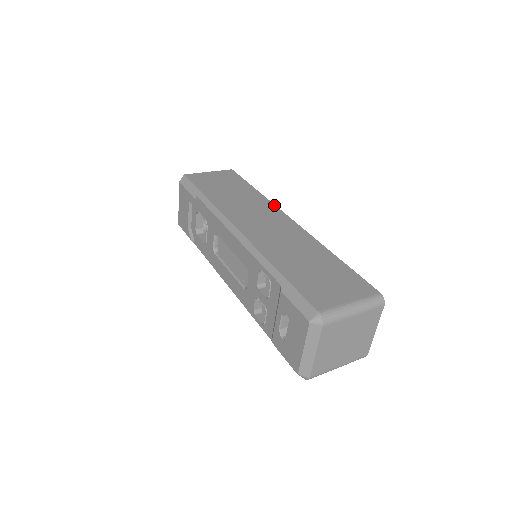
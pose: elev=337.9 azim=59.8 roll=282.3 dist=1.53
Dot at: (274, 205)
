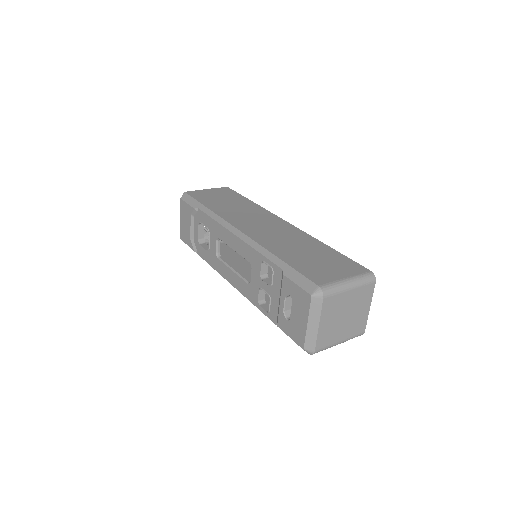
Dot at: (269, 211)
